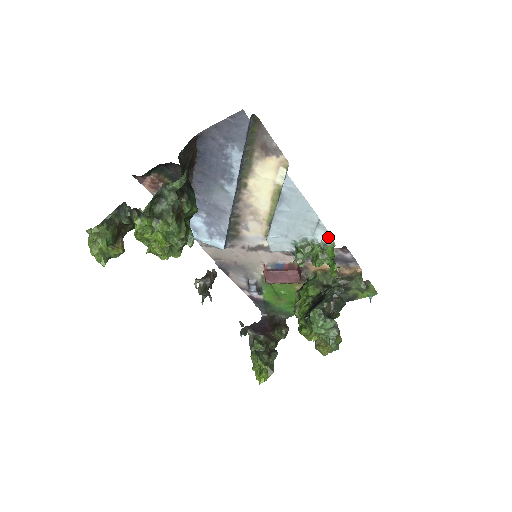
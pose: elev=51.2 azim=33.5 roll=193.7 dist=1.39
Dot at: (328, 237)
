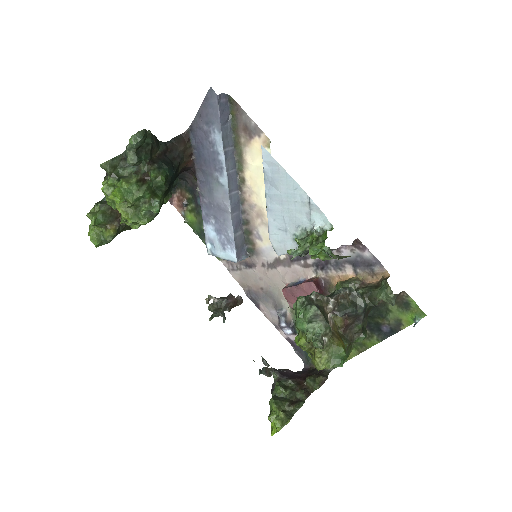
Dot at: (325, 220)
